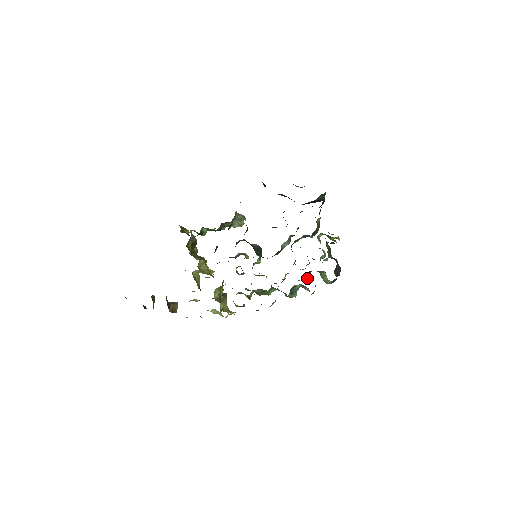
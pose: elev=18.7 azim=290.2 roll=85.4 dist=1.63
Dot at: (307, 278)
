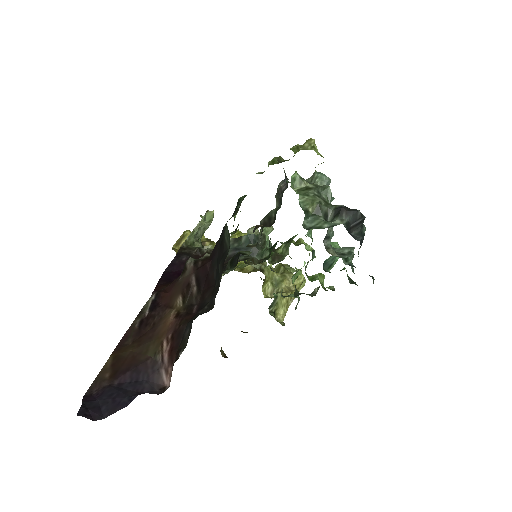
Dot at: (332, 234)
